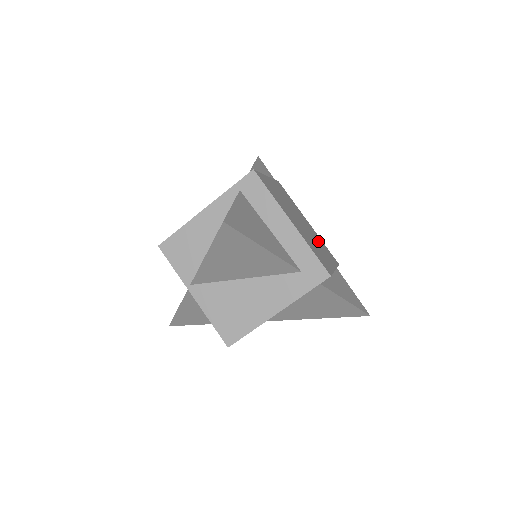
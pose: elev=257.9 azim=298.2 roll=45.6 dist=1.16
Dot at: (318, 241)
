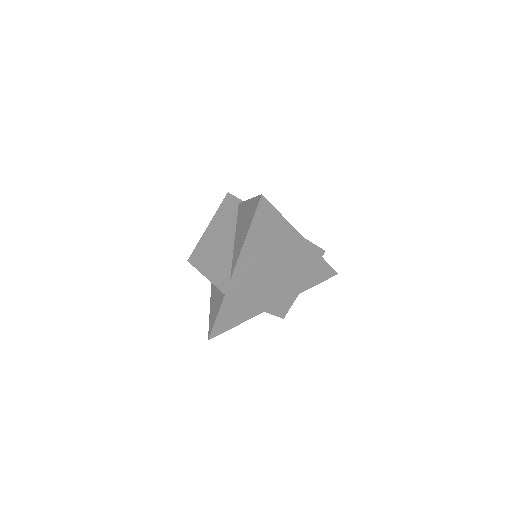
Dot at: (300, 264)
